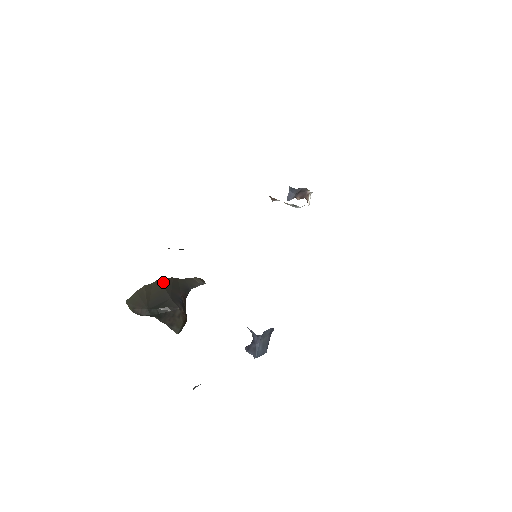
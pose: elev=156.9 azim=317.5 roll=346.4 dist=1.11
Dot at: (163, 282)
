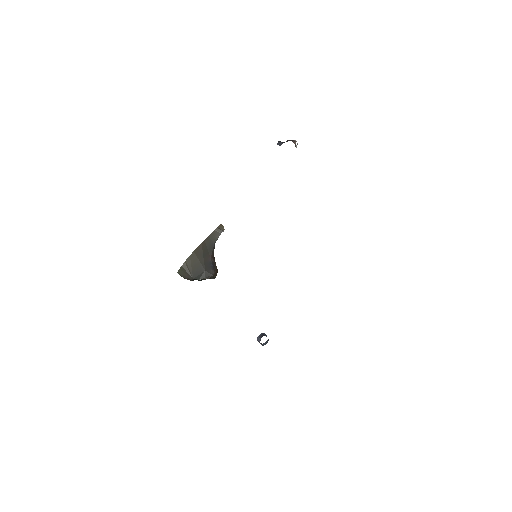
Dot at: (197, 255)
